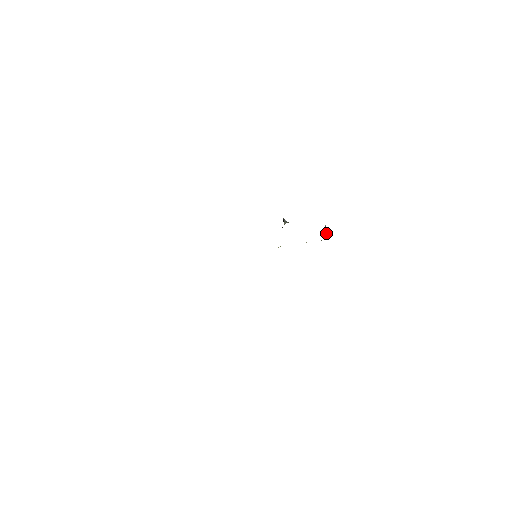
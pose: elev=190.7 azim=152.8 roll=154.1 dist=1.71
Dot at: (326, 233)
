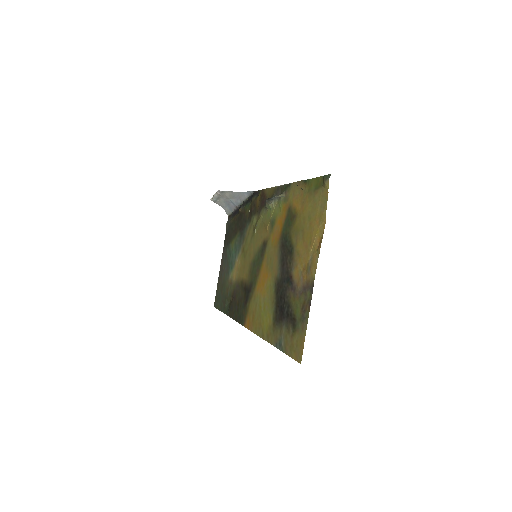
Dot at: (220, 198)
